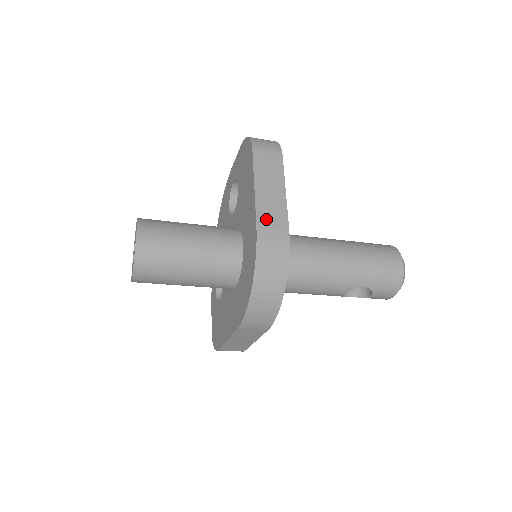
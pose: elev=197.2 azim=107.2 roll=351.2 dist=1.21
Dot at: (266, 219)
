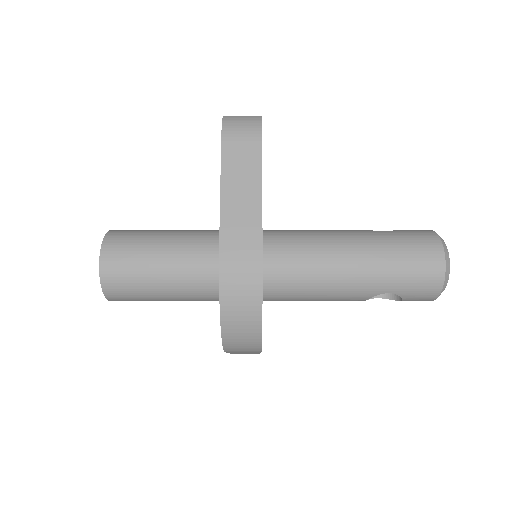
Dot at: (232, 236)
